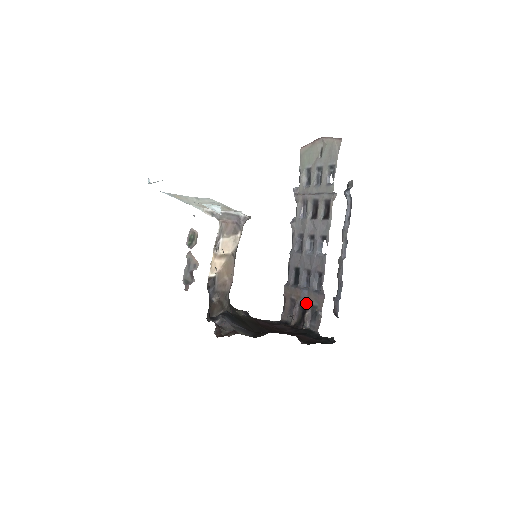
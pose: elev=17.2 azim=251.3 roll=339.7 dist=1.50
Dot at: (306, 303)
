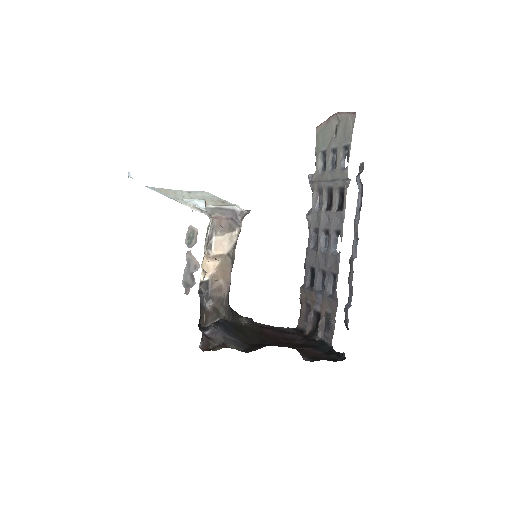
Dot at: (320, 309)
